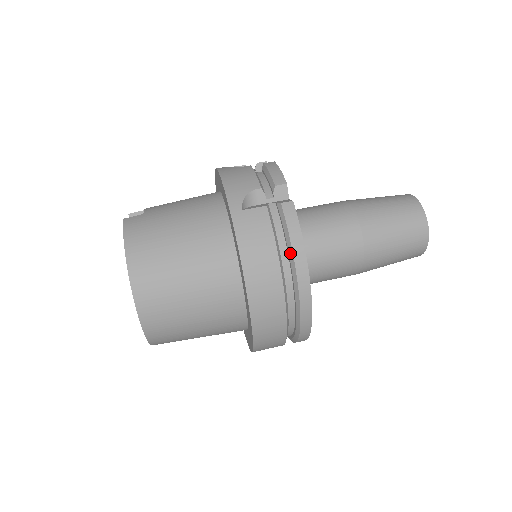
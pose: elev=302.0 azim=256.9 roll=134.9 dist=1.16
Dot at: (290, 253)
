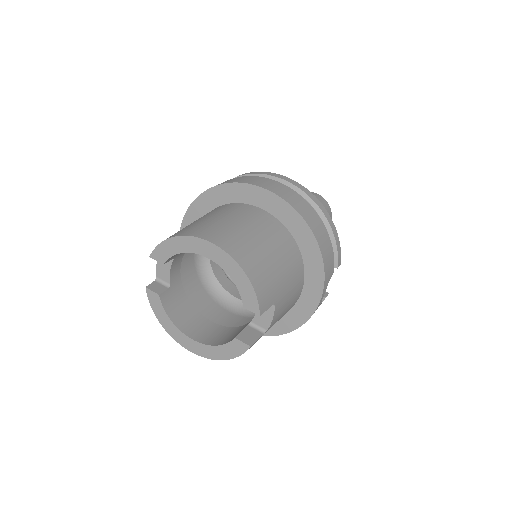
Dot at: (267, 177)
